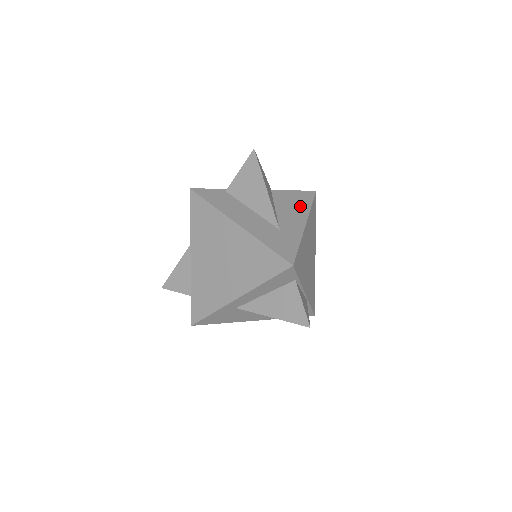
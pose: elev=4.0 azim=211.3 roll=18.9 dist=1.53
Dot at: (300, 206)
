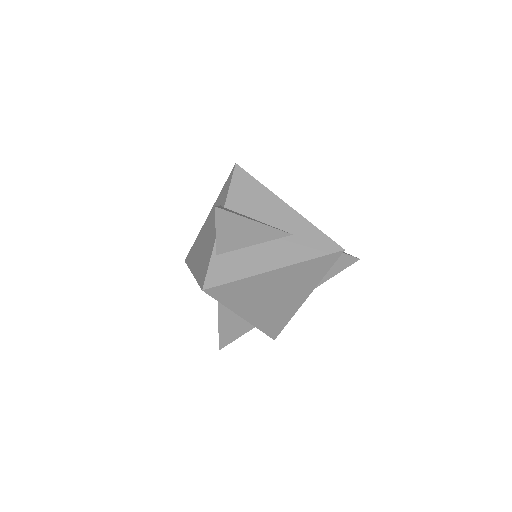
Dot at: (259, 195)
